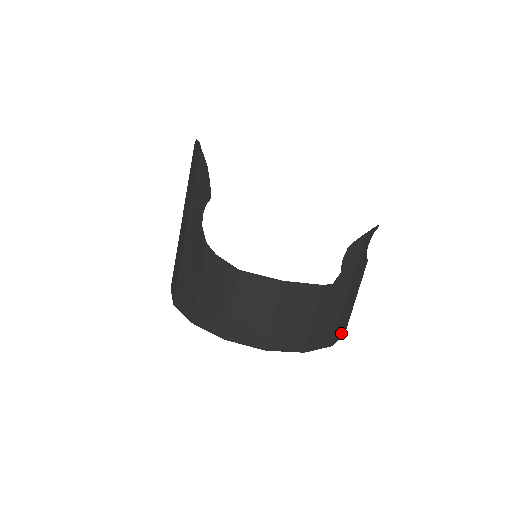
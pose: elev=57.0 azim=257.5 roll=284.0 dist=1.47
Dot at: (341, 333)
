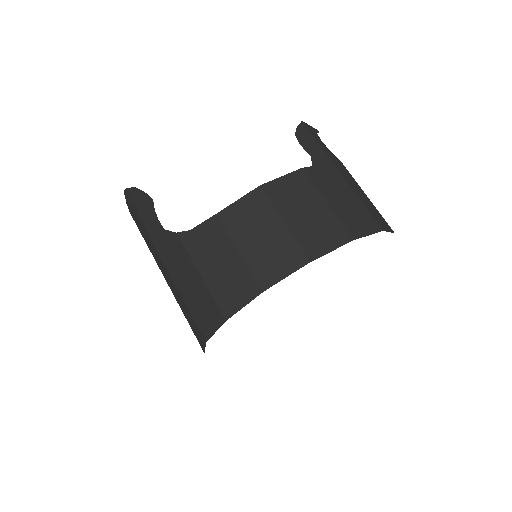
Dot at: (385, 227)
